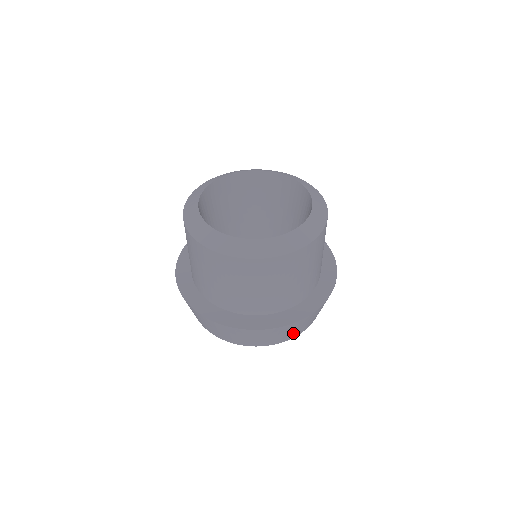
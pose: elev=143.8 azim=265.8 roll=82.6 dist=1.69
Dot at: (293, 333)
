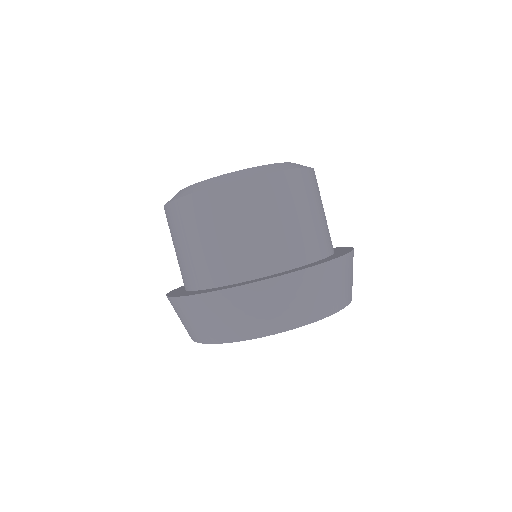
Dot at: (280, 315)
